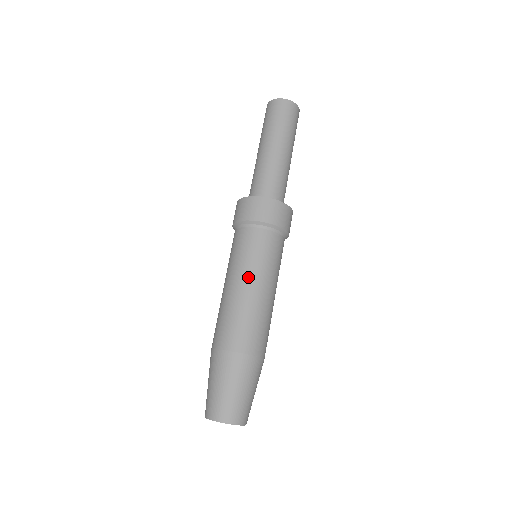
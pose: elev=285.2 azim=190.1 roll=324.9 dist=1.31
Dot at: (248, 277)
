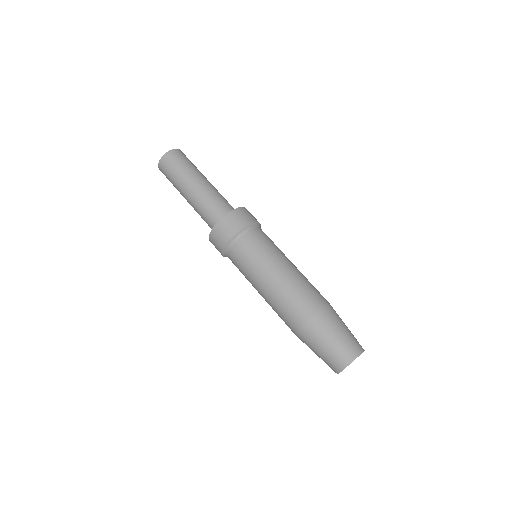
Dot at: (268, 269)
